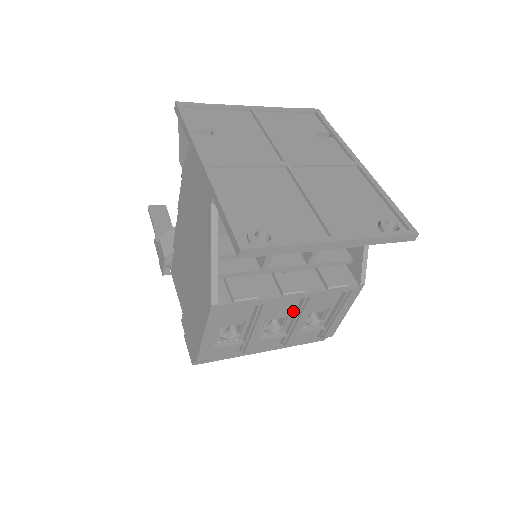
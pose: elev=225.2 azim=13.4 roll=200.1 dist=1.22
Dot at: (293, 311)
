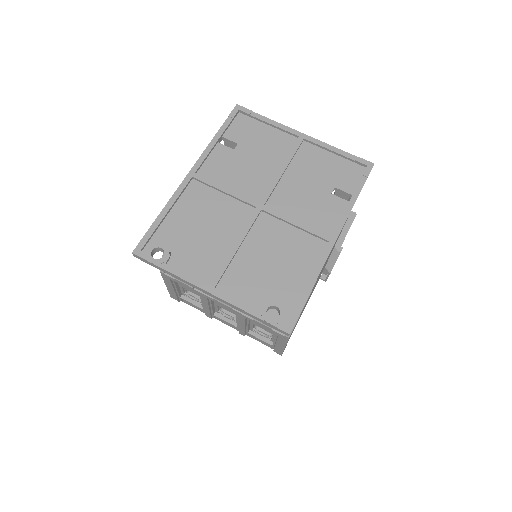
Dot at: occluded
